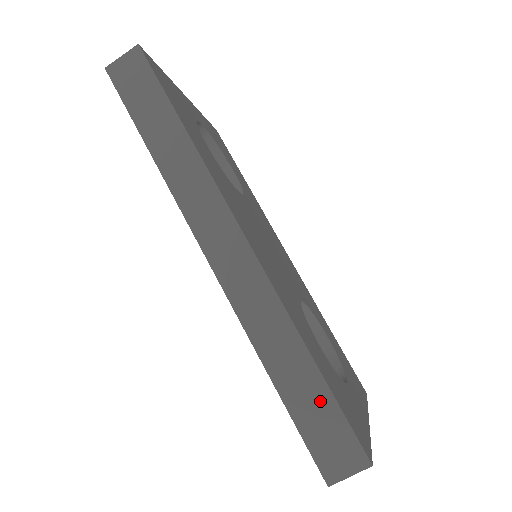
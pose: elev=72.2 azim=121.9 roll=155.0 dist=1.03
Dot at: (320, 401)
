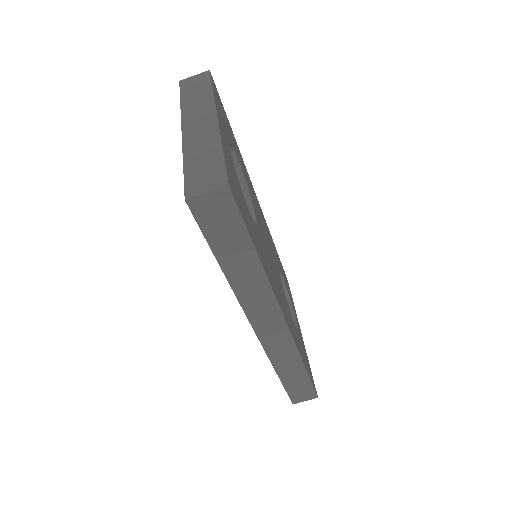
Dot at: (302, 382)
